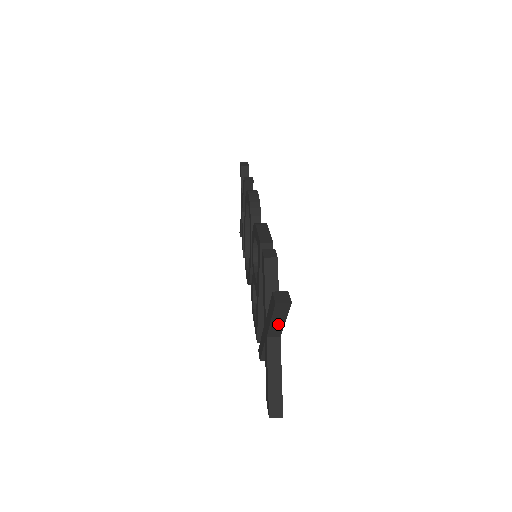
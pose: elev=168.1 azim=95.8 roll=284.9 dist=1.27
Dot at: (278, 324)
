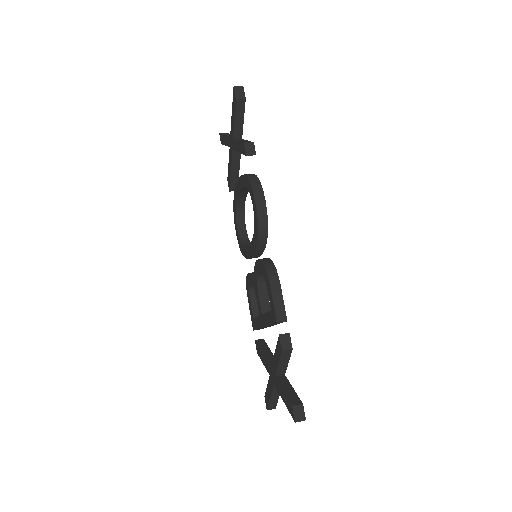
Dot at: occluded
